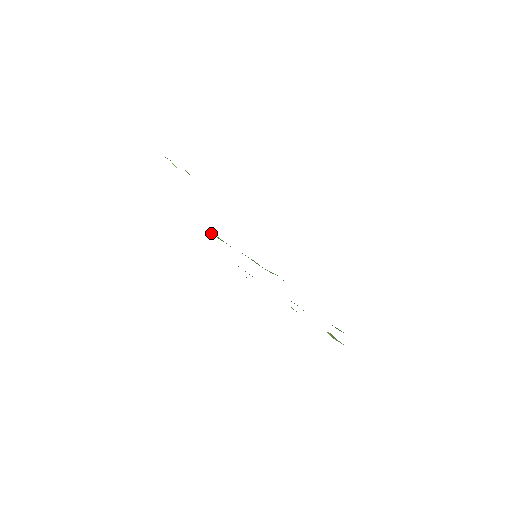
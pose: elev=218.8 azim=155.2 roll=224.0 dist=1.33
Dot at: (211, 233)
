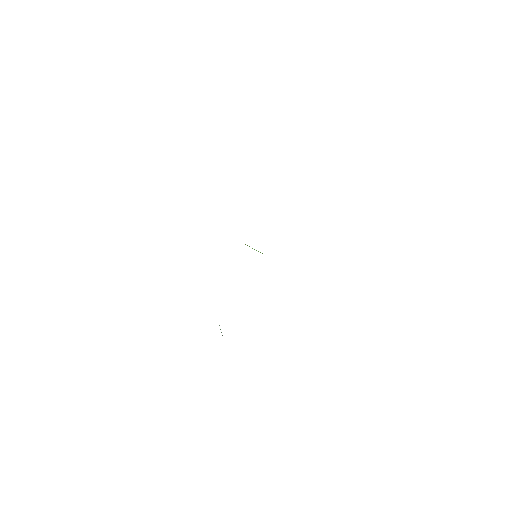
Dot at: occluded
